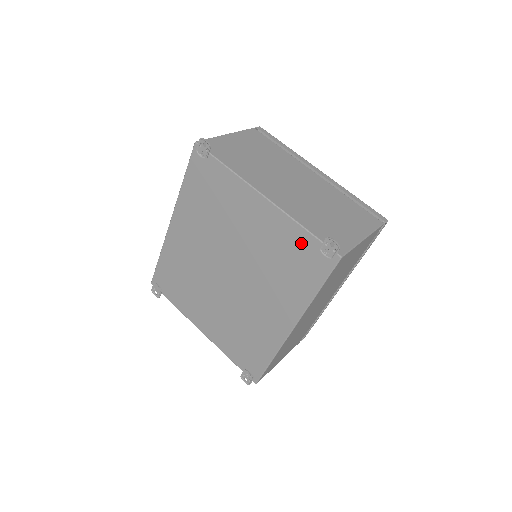
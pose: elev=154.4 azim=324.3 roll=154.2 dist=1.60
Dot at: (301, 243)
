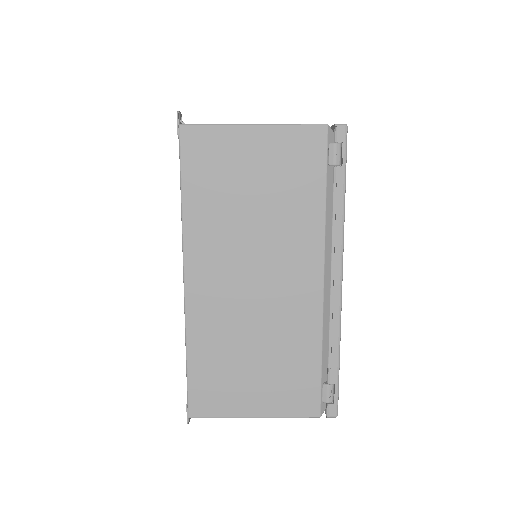
Dot at: occluded
